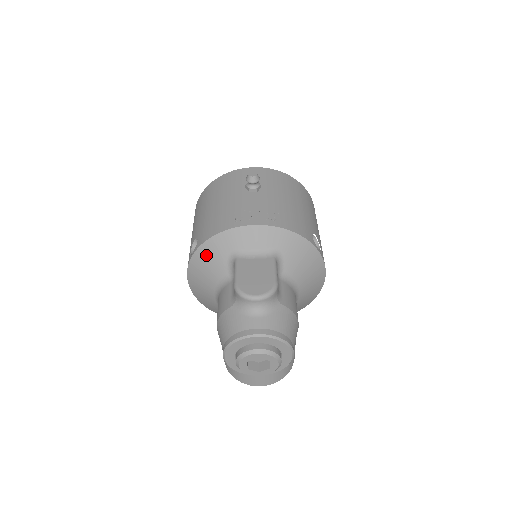
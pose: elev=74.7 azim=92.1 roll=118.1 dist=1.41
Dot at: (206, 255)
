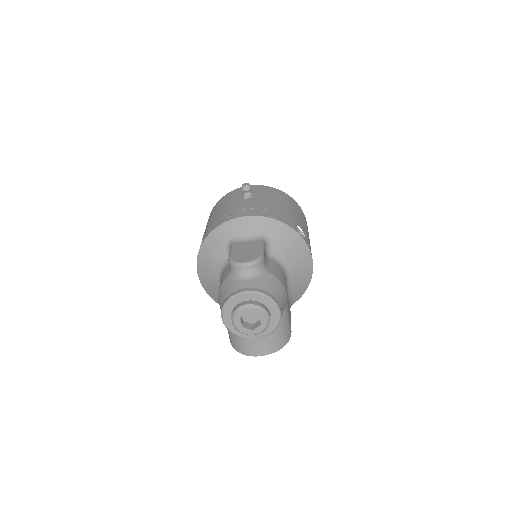
Dot at: (209, 246)
